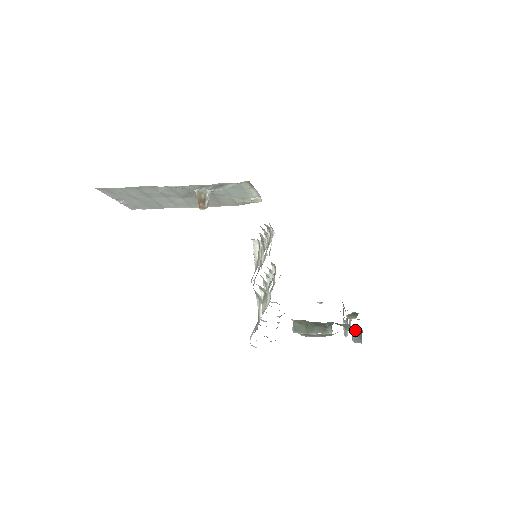
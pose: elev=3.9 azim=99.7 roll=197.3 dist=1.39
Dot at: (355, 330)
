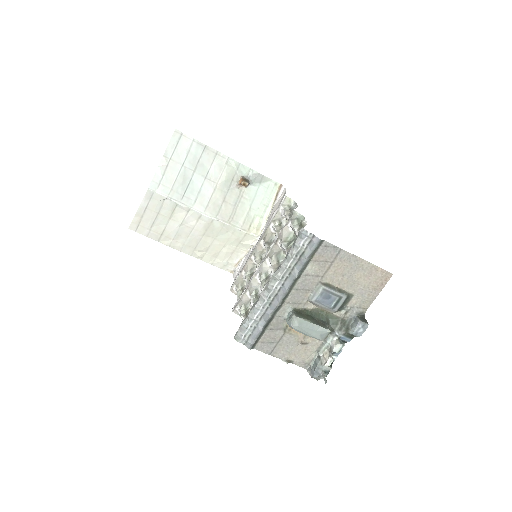
Dot at: (358, 314)
